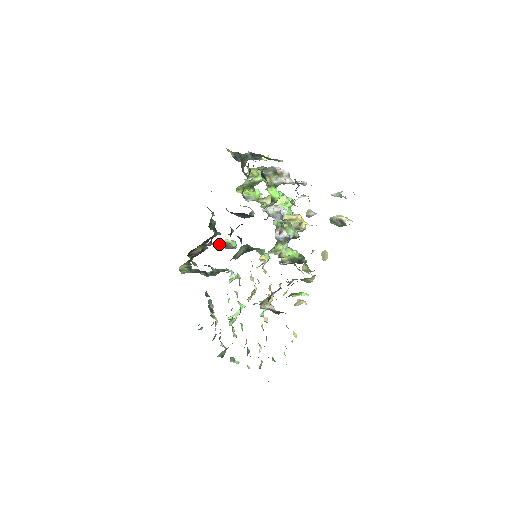
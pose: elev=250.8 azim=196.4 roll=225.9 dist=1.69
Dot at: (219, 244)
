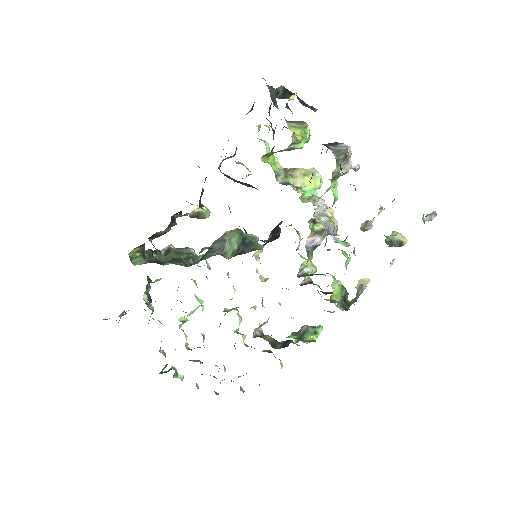
Dot at: (189, 214)
